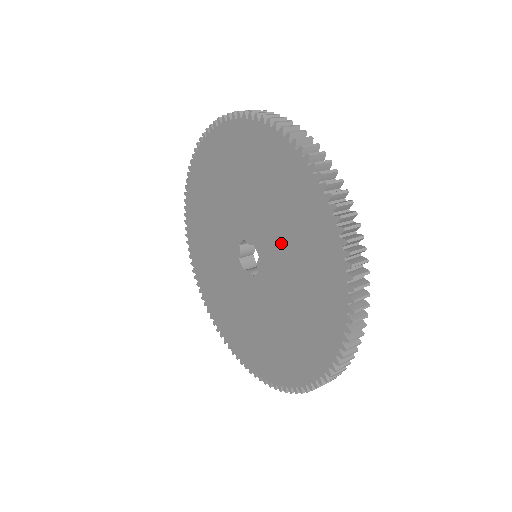
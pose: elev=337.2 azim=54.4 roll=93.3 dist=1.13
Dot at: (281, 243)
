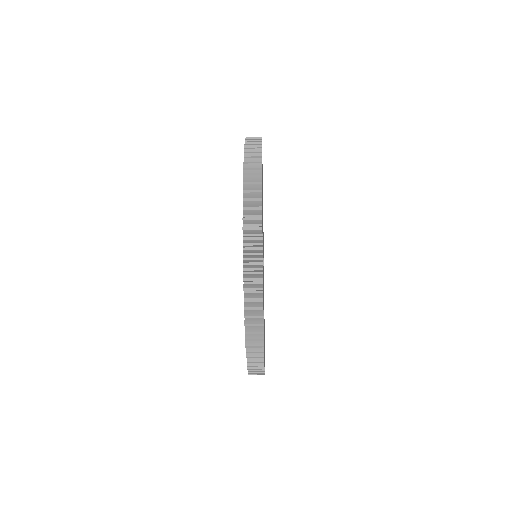
Dot at: occluded
